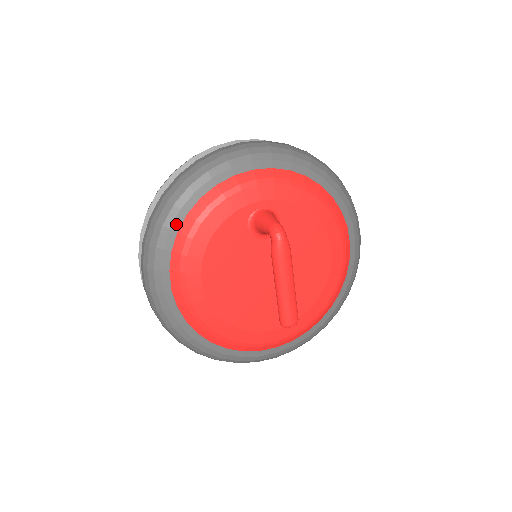
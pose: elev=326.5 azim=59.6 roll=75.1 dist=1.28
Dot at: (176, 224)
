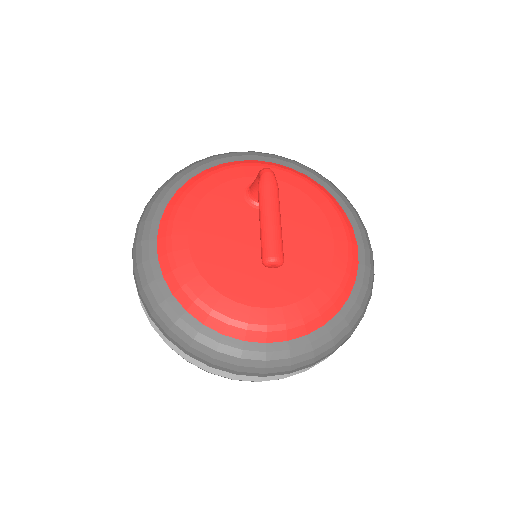
Dot at: (177, 185)
